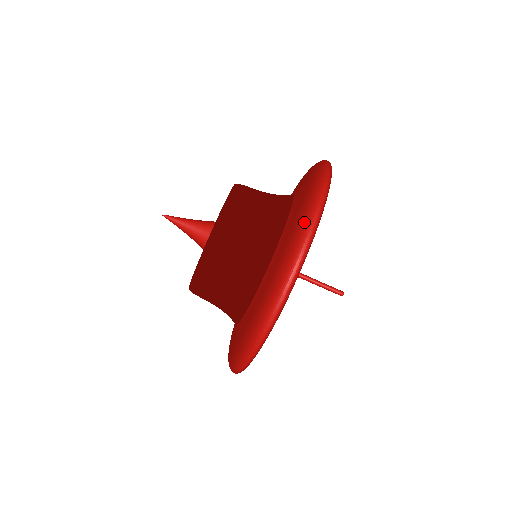
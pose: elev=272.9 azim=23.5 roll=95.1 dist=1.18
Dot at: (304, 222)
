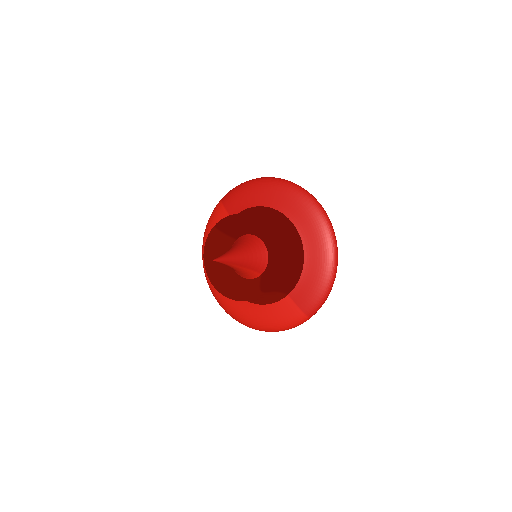
Dot at: (296, 189)
